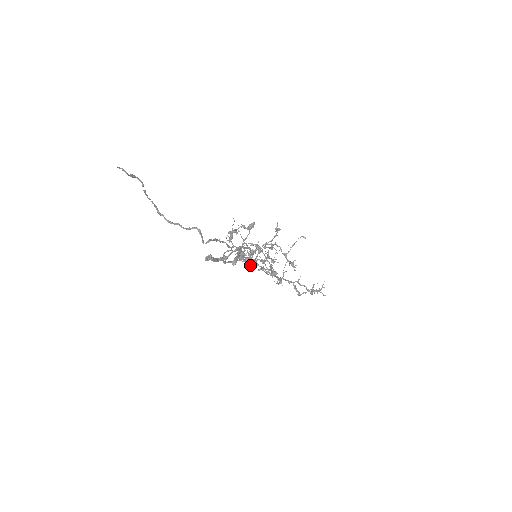
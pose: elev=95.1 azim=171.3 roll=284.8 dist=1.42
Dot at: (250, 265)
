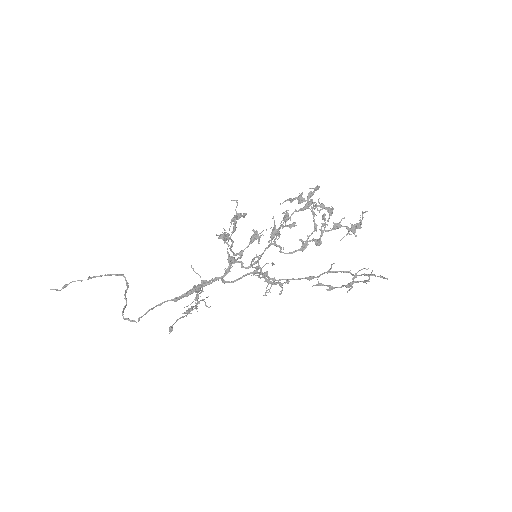
Dot at: (255, 263)
